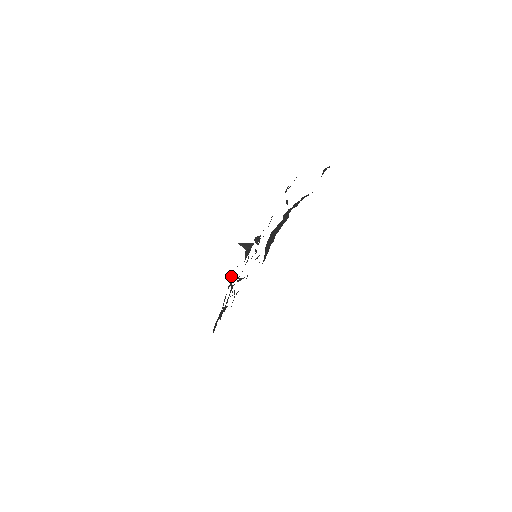
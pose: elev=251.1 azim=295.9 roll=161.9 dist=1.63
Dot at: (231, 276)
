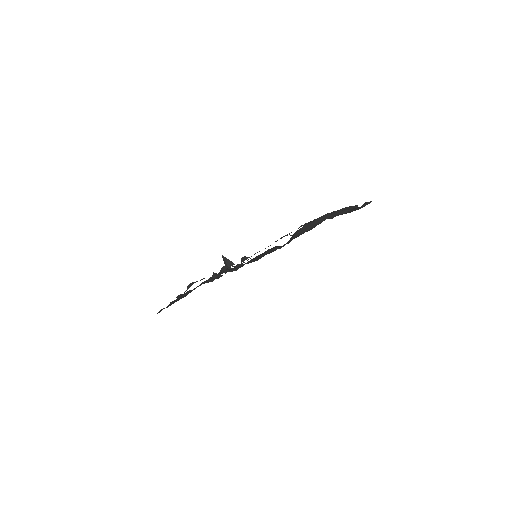
Dot at: (188, 286)
